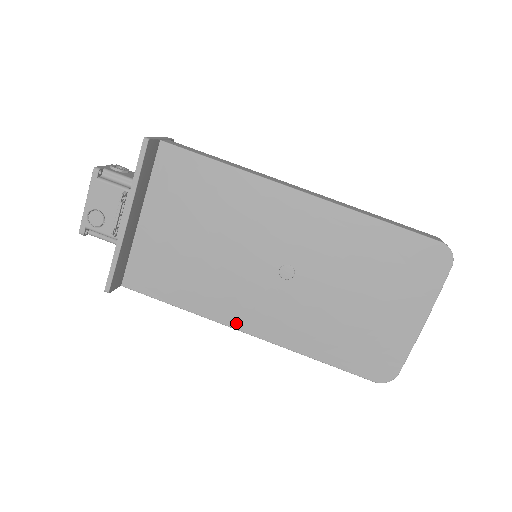
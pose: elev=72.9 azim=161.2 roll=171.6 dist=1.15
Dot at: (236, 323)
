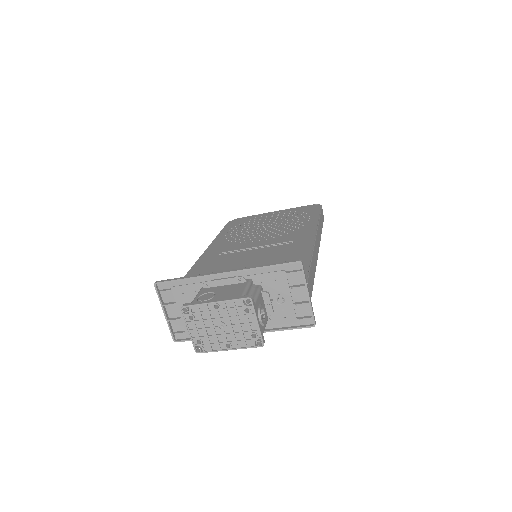
Dot at: occluded
